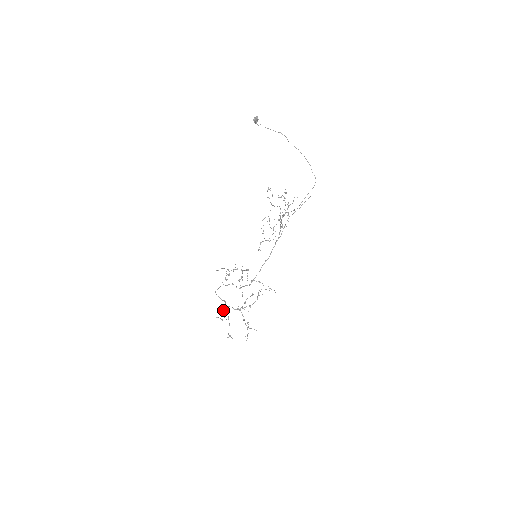
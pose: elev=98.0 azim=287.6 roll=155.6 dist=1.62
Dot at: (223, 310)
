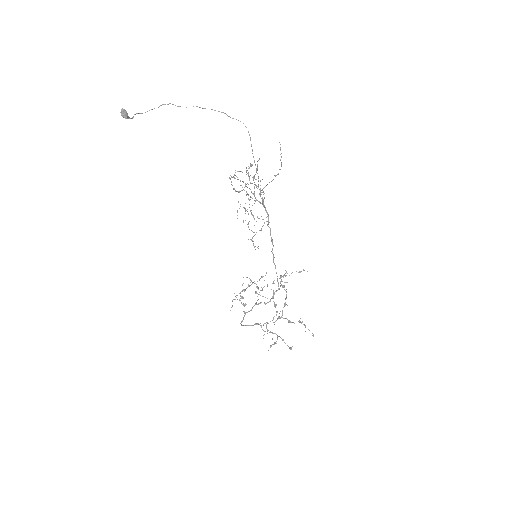
Dot at: occluded
